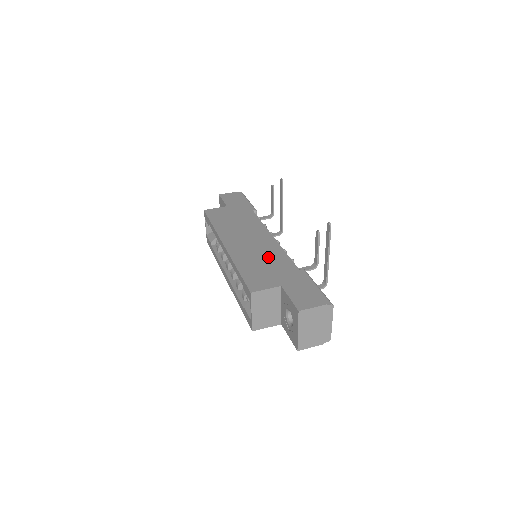
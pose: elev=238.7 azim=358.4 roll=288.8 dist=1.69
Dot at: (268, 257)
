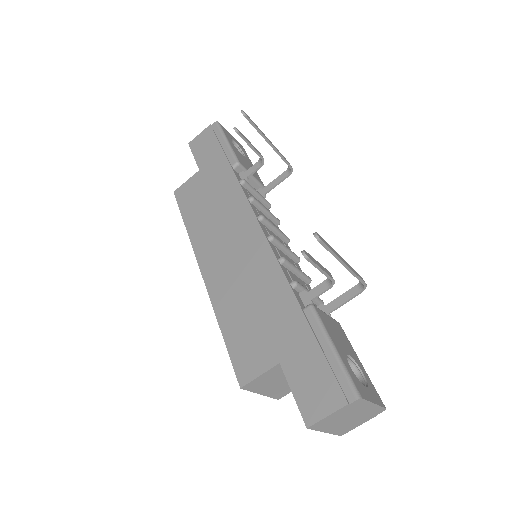
Dot at: (258, 289)
